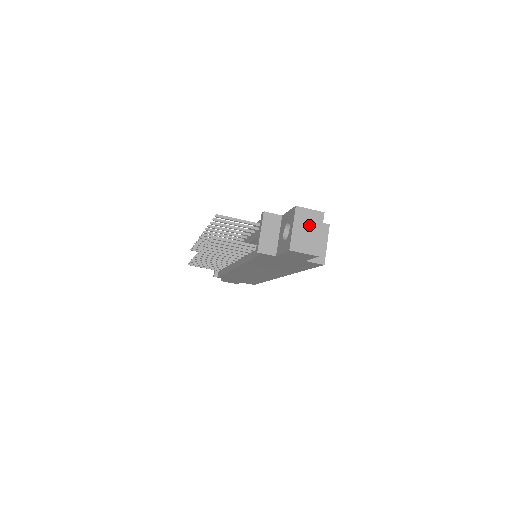
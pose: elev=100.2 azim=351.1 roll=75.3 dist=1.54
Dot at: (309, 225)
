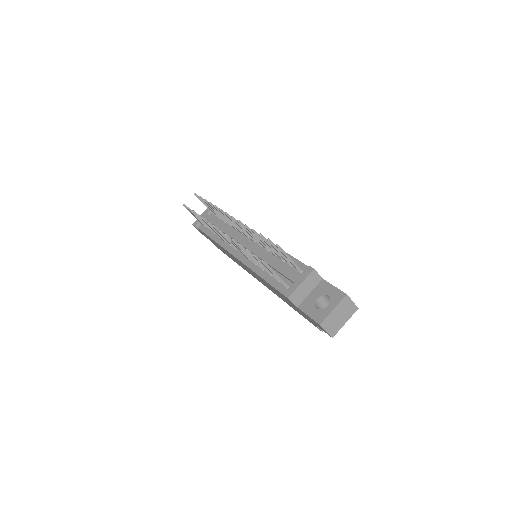
Dot at: (344, 313)
